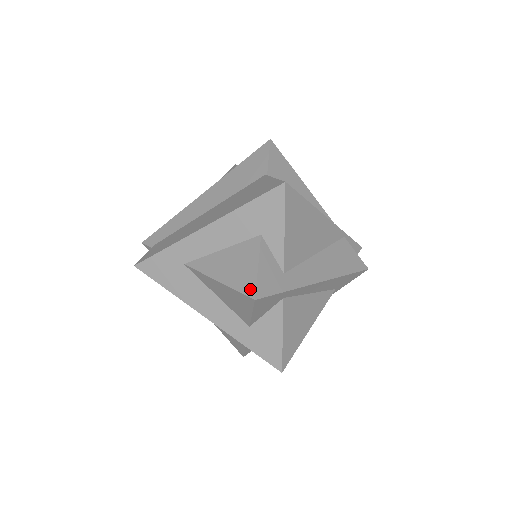
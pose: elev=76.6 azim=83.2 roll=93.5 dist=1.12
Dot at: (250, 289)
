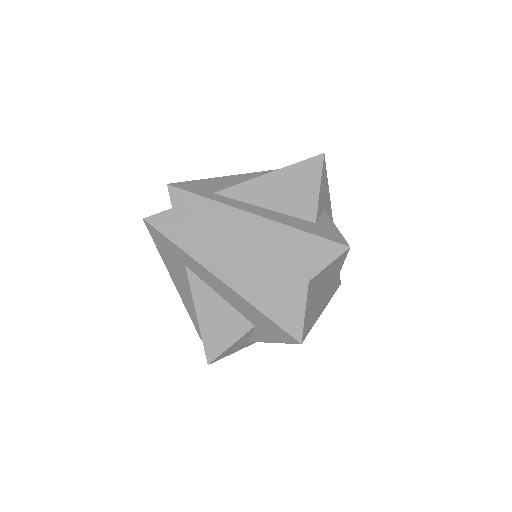
Dot at: (212, 354)
